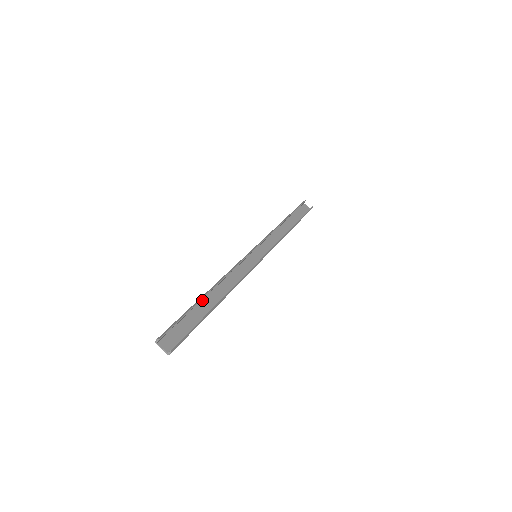
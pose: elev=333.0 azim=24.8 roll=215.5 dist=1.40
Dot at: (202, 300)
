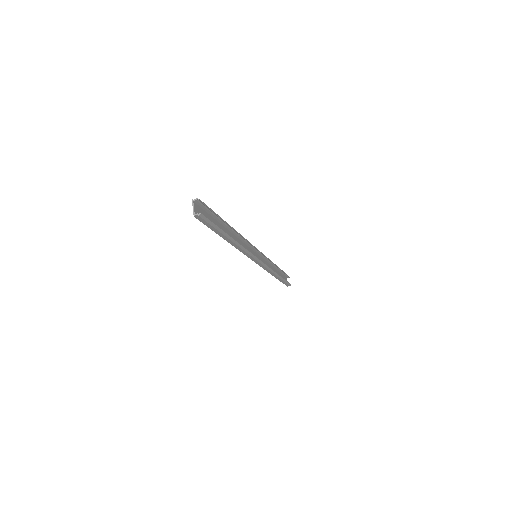
Dot at: (223, 225)
